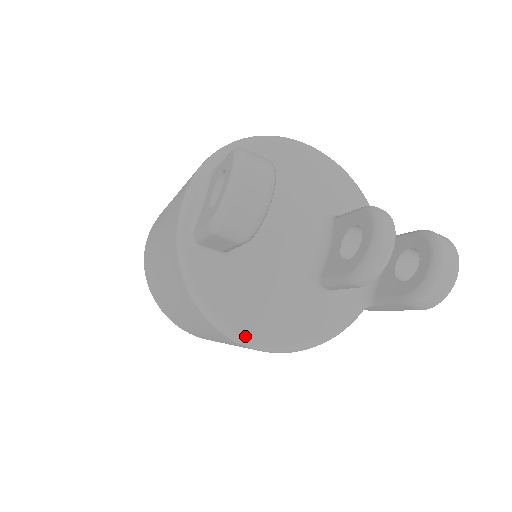
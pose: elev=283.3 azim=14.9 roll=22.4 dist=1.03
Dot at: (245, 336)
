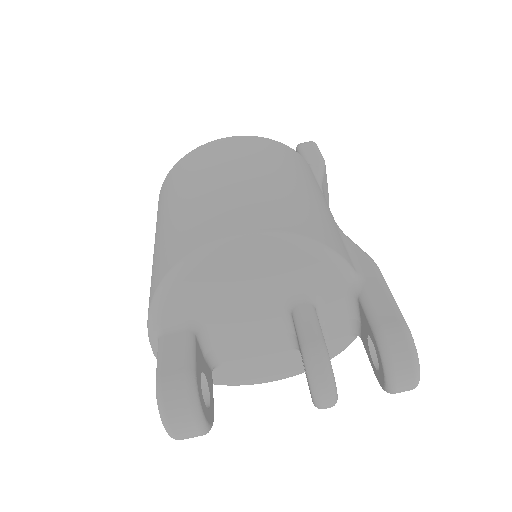
Dot at: occluded
